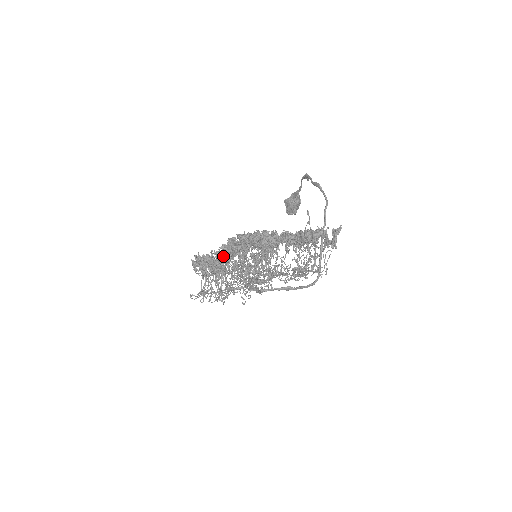
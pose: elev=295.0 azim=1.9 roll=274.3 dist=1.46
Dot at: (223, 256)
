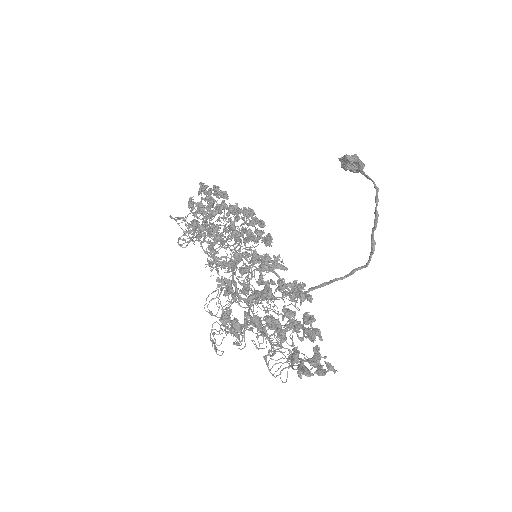
Dot at: (218, 260)
